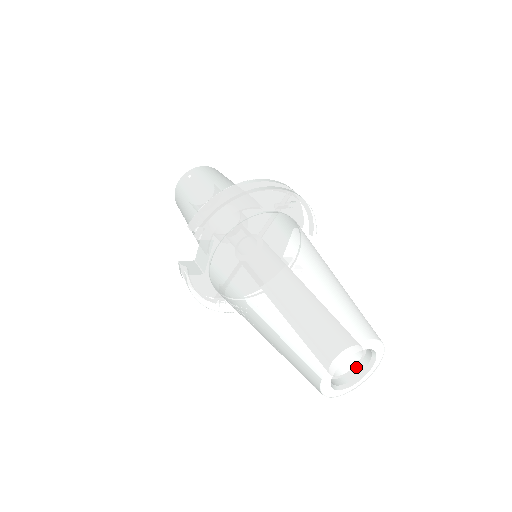
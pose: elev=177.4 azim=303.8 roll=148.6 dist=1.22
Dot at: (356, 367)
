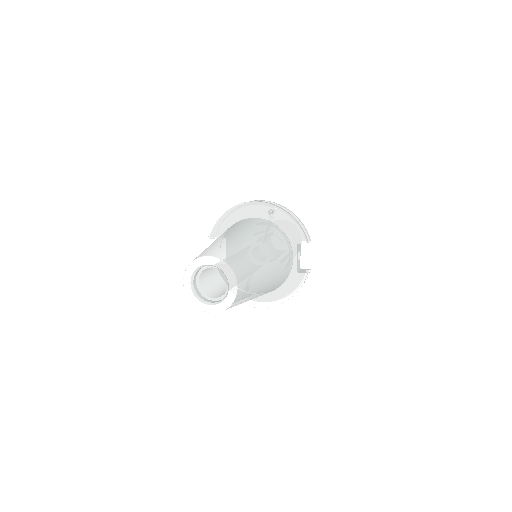
Dot at: occluded
